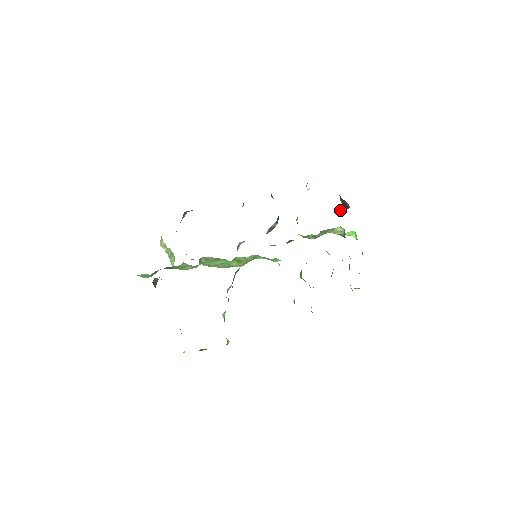
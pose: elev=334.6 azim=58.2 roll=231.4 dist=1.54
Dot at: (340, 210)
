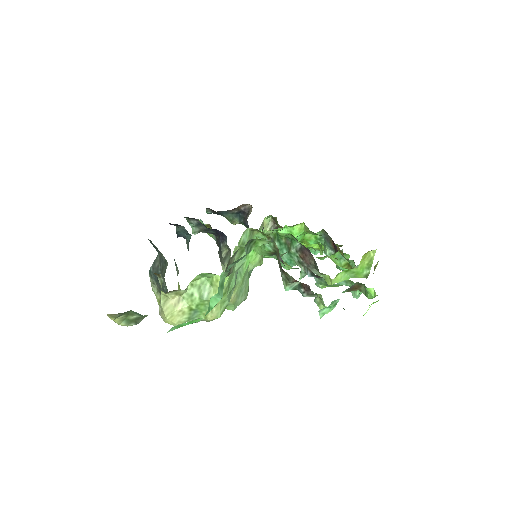
Dot at: (247, 217)
